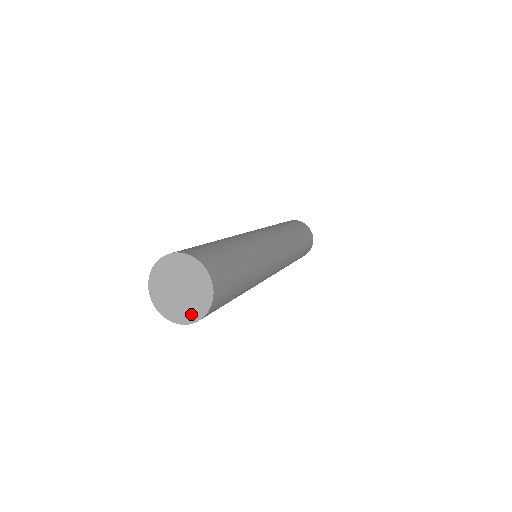
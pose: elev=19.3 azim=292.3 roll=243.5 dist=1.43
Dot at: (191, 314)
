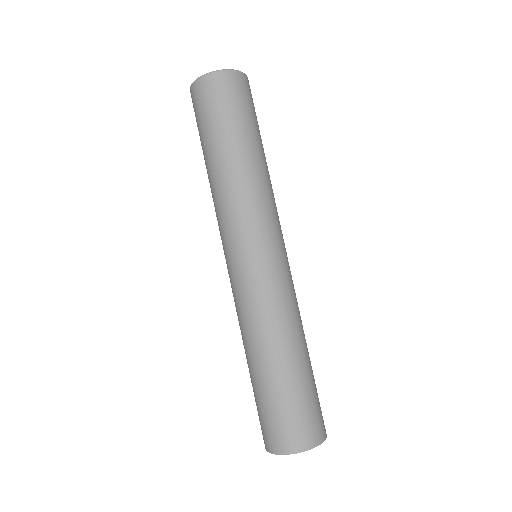
Dot at: occluded
